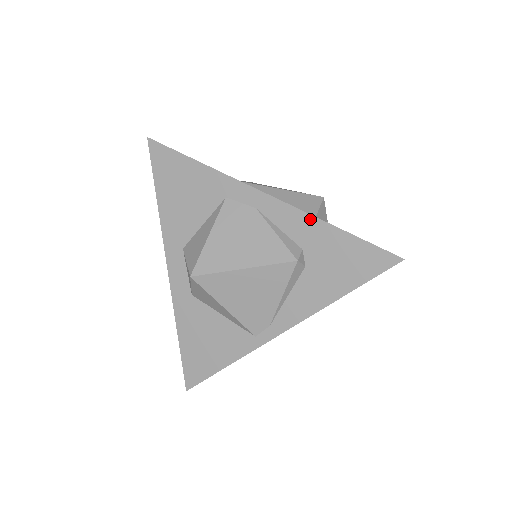
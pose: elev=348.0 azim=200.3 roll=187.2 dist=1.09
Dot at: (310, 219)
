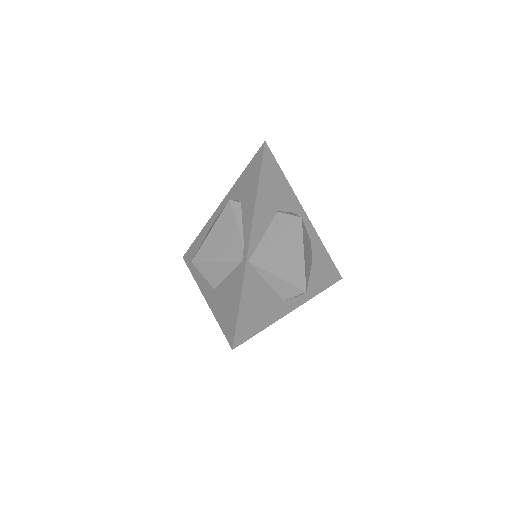
Dot at: (233, 188)
